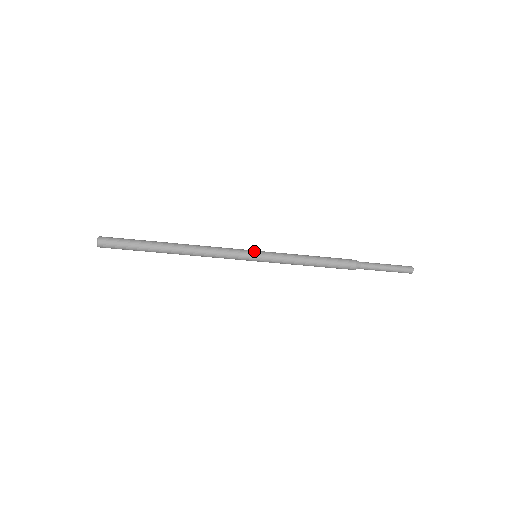
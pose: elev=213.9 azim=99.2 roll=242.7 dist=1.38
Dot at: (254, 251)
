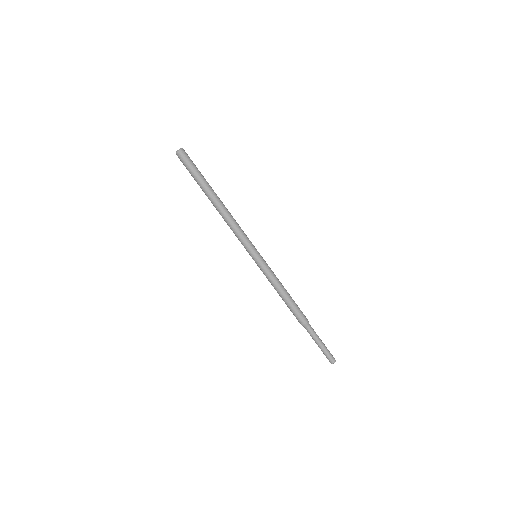
Dot at: occluded
